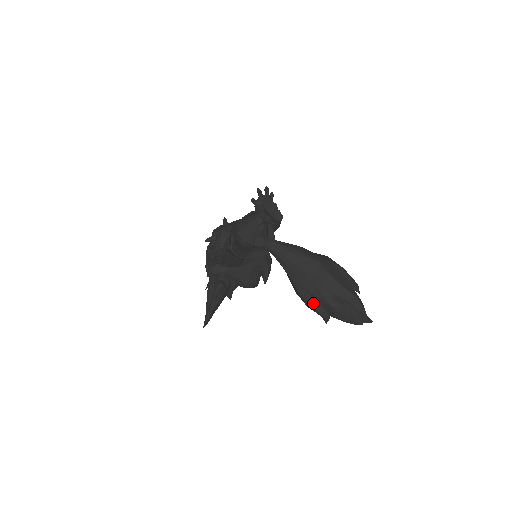
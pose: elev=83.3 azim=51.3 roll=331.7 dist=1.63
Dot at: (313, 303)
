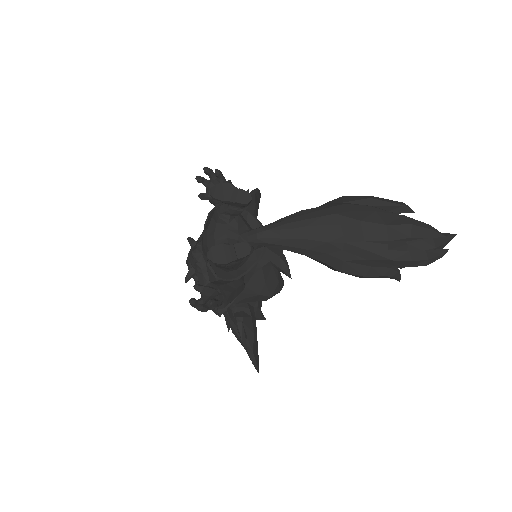
Dot at: (366, 271)
